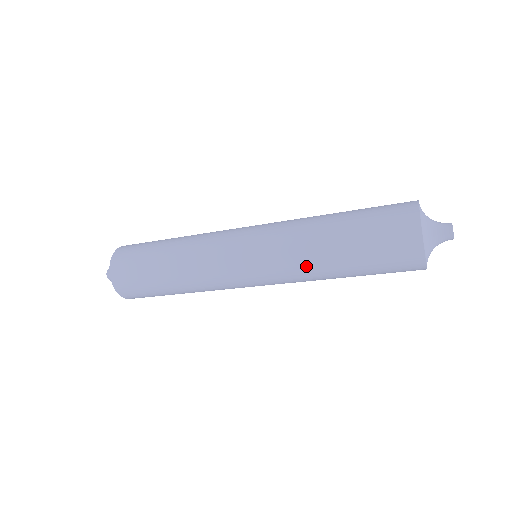
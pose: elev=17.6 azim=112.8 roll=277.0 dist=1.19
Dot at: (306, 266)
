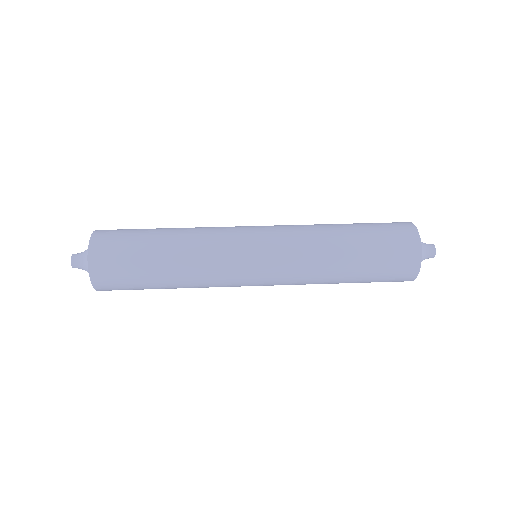
Dot at: occluded
